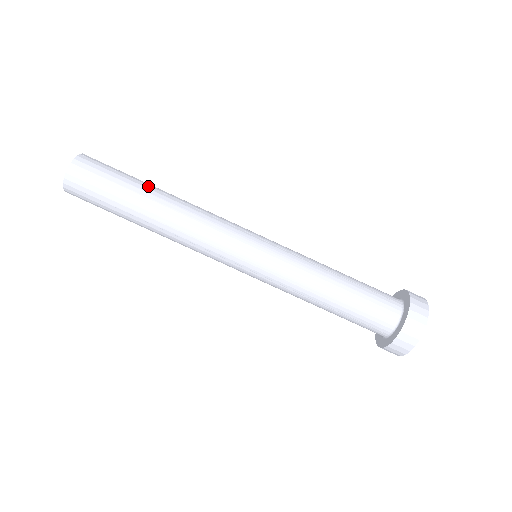
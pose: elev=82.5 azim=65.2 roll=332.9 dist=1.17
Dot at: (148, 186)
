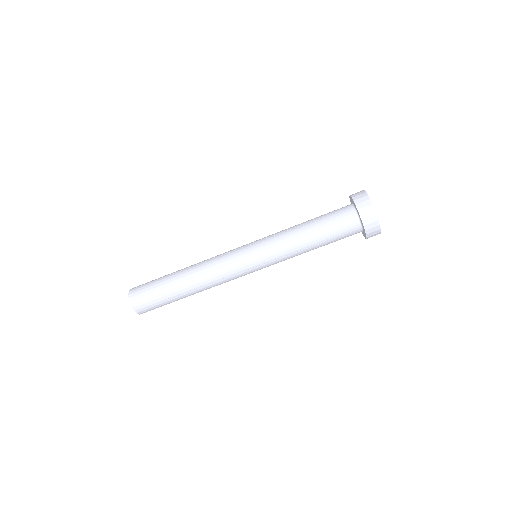
Dot at: (172, 274)
